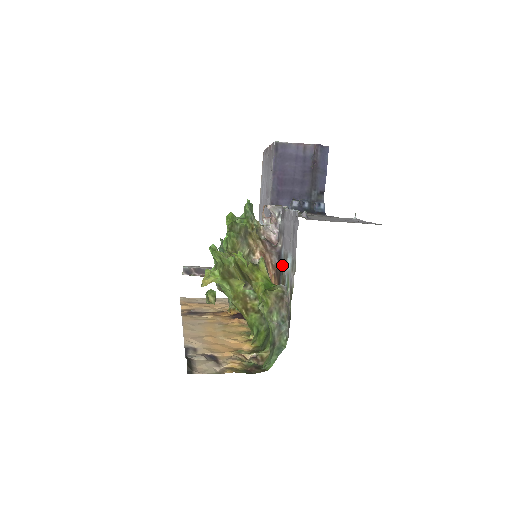
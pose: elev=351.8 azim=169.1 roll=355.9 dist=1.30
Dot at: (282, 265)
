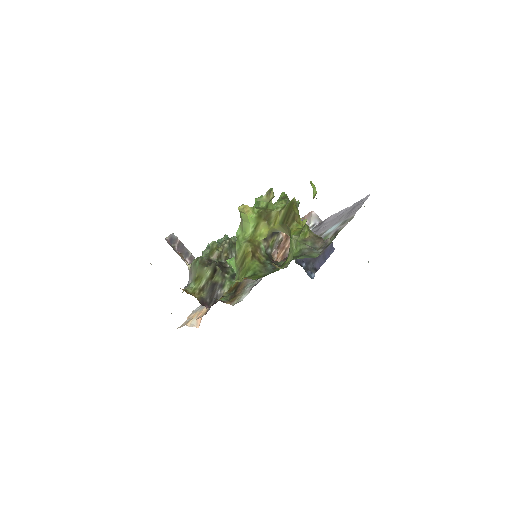
Dot at: occluded
